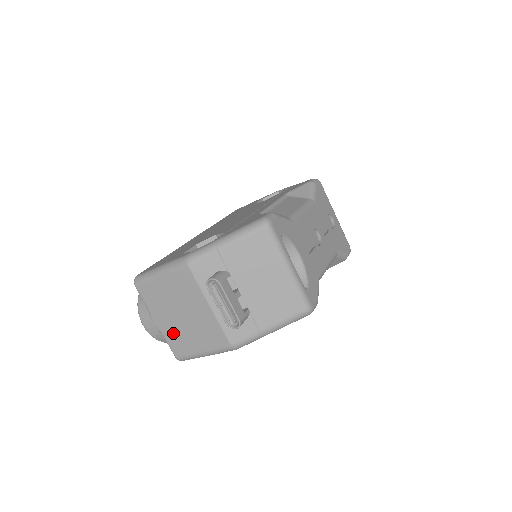
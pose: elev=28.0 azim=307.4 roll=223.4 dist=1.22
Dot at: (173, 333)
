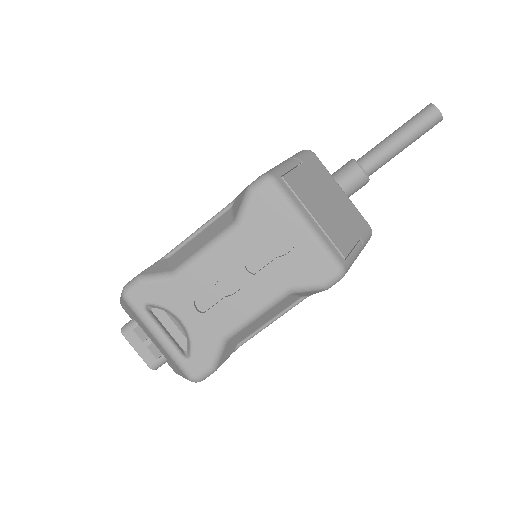
Dot at: occluded
